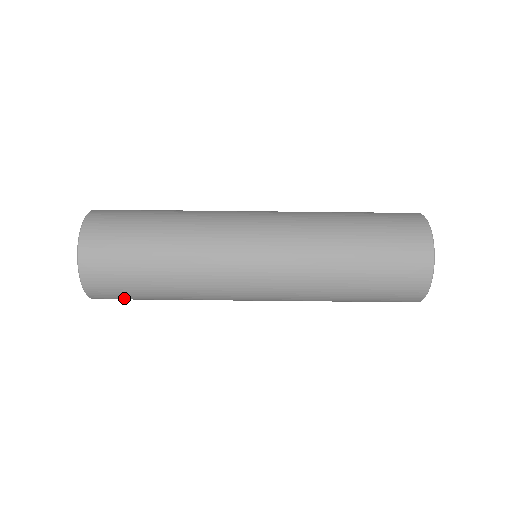
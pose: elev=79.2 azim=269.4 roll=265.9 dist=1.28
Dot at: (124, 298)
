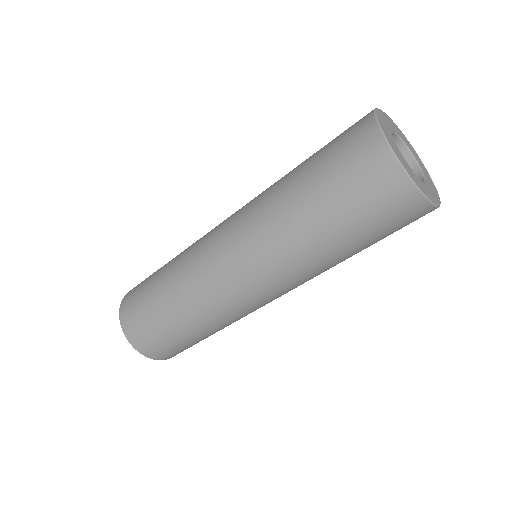
Dot at: occluded
